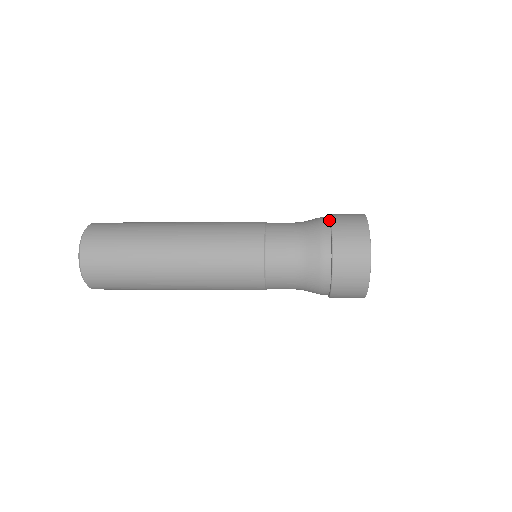
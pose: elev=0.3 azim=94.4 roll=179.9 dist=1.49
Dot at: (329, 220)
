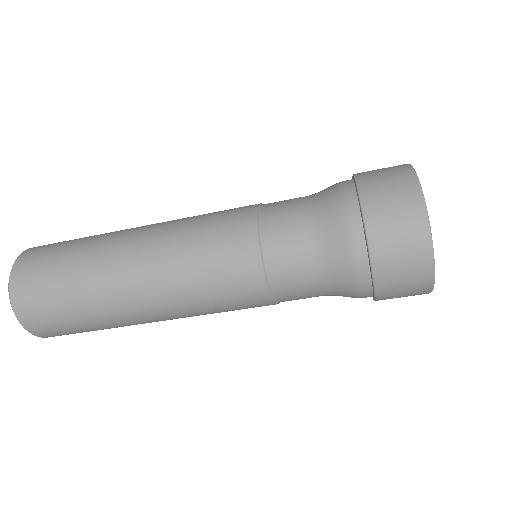
Dot at: occluded
